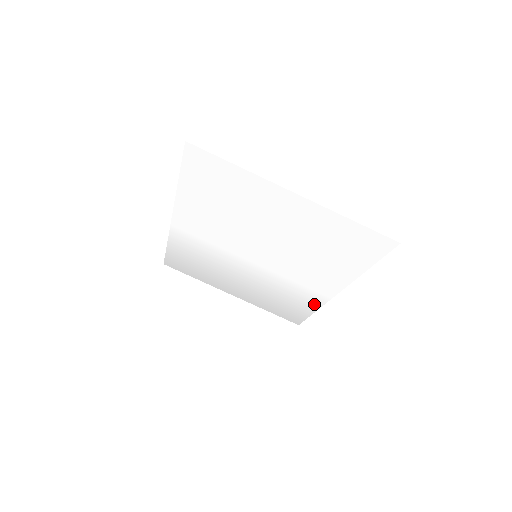
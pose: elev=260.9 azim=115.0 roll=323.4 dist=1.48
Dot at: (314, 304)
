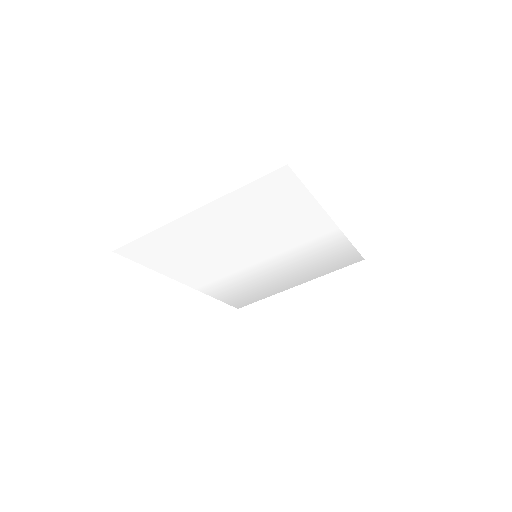
Dot at: (340, 241)
